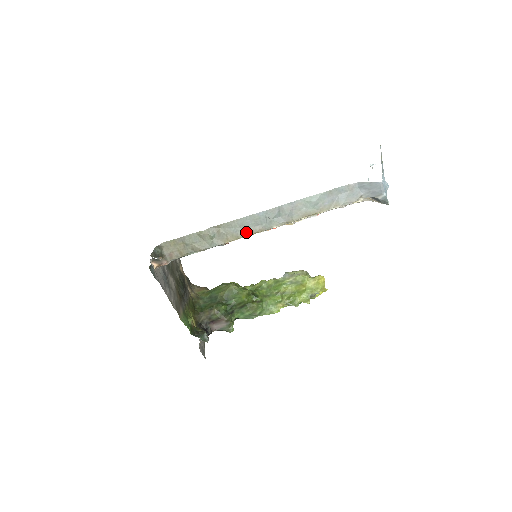
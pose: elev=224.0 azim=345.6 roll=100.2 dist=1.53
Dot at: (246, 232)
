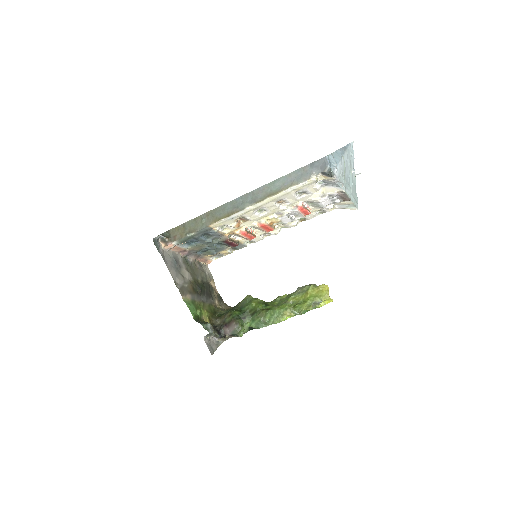
Dot at: (226, 214)
